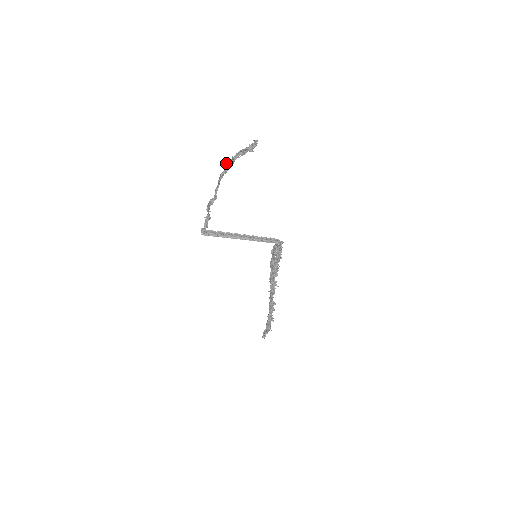
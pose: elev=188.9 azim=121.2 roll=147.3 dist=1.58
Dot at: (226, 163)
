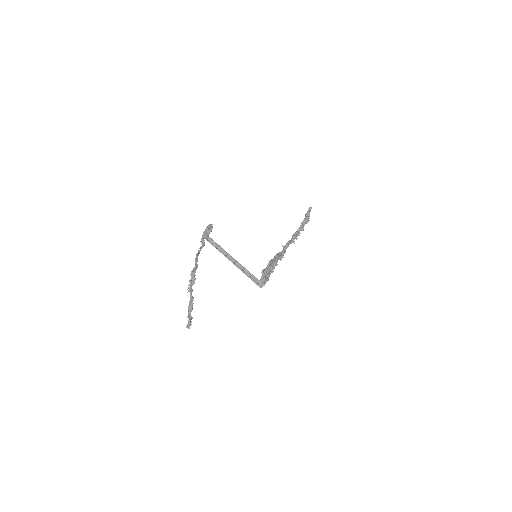
Dot at: (192, 271)
